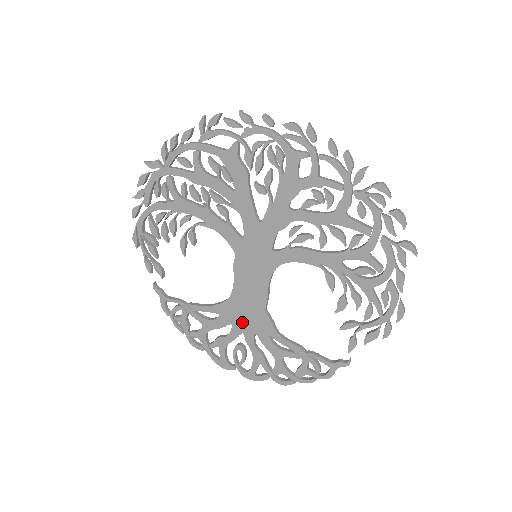
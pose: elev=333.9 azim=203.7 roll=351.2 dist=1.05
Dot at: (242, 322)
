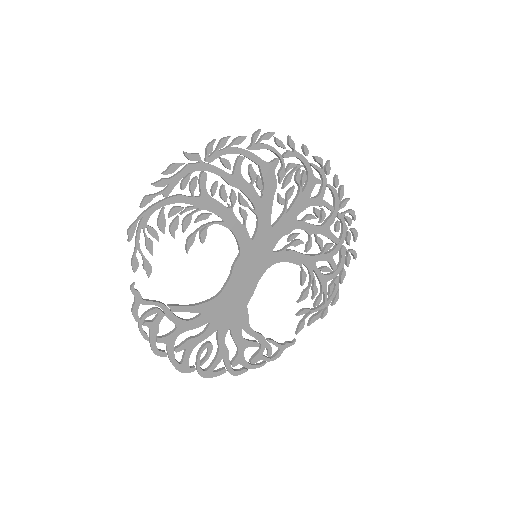
Dot at: (222, 319)
